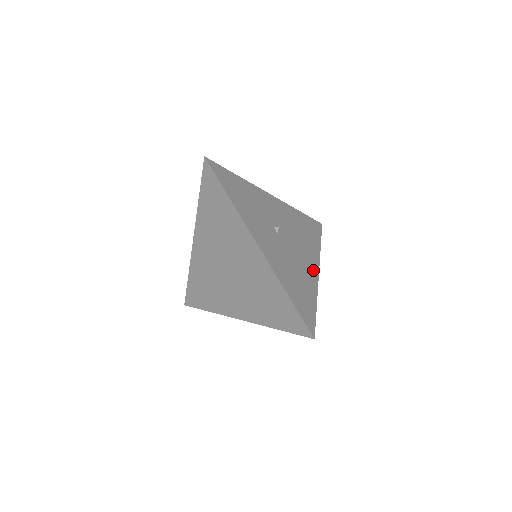
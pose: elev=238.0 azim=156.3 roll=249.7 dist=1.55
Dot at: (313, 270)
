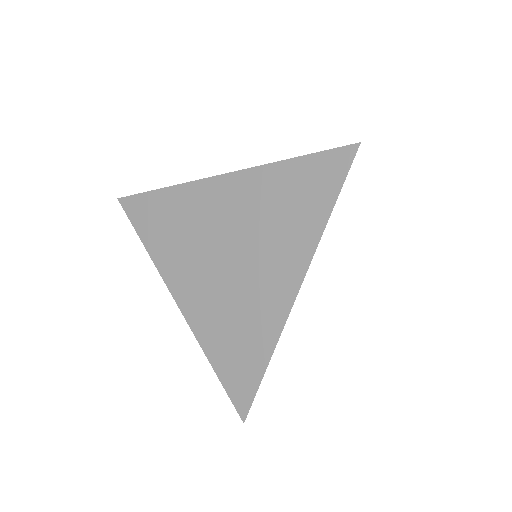
Dot at: occluded
